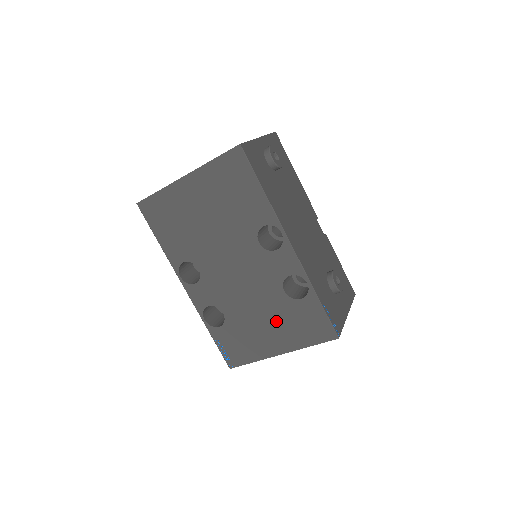
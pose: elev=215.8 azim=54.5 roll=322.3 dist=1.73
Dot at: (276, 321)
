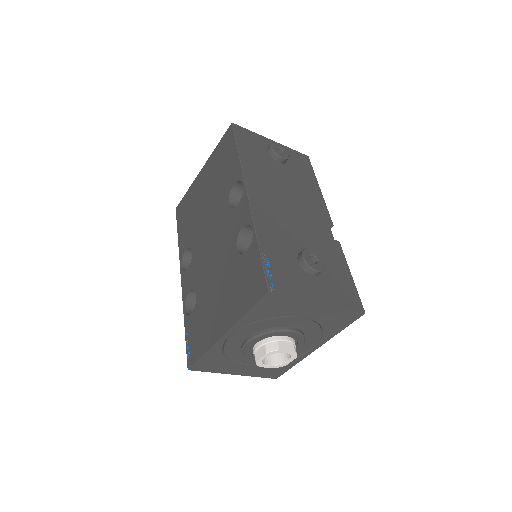
Dot at: (227, 289)
